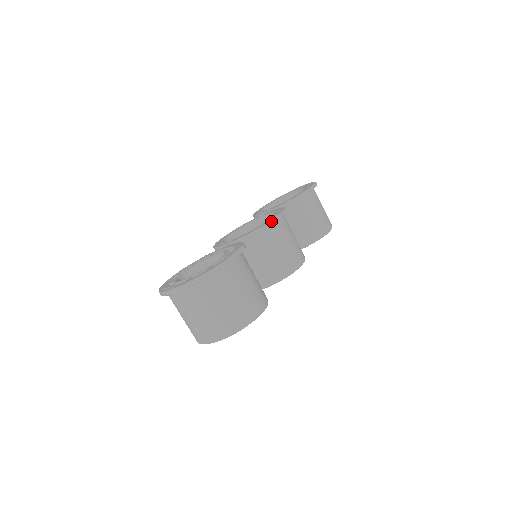
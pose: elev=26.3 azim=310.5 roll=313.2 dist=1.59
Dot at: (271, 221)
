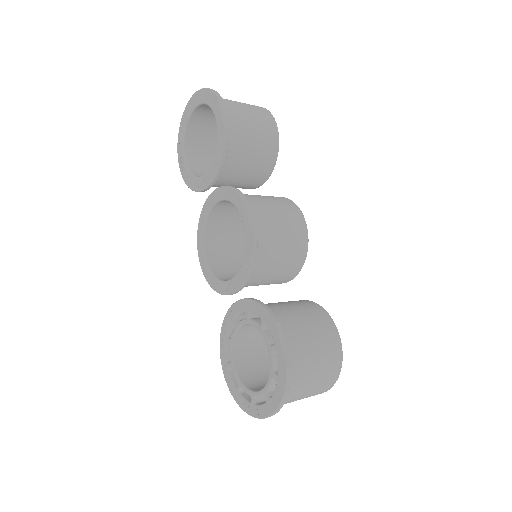
Dot at: (254, 242)
